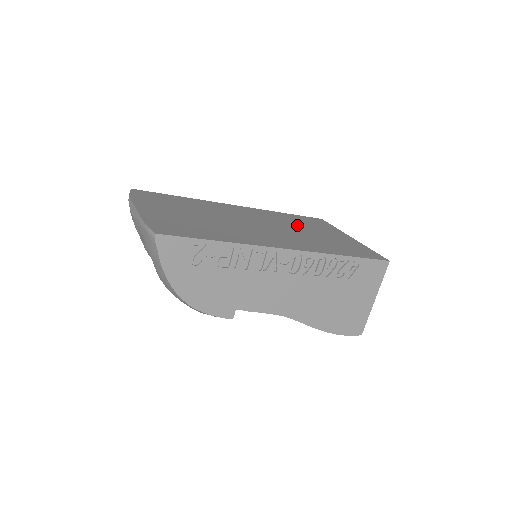
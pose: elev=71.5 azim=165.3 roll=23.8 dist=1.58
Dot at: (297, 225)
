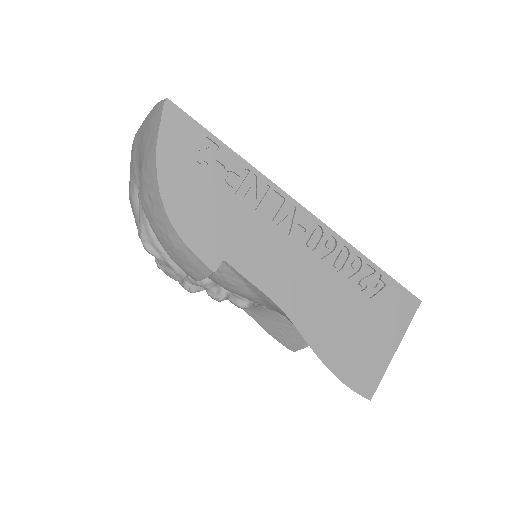
Dot at: occluded
